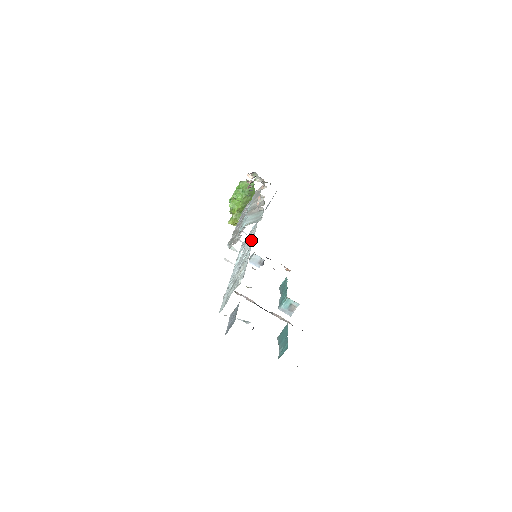
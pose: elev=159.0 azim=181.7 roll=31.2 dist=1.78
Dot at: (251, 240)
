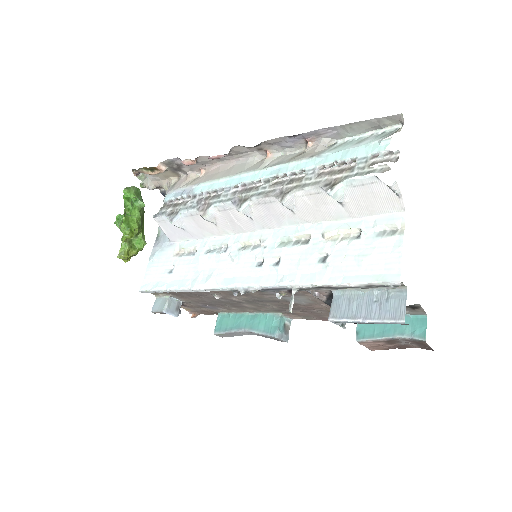
Dot at: (232, 240)
